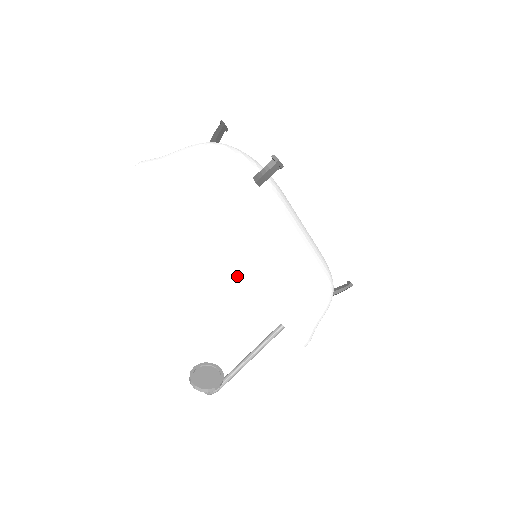
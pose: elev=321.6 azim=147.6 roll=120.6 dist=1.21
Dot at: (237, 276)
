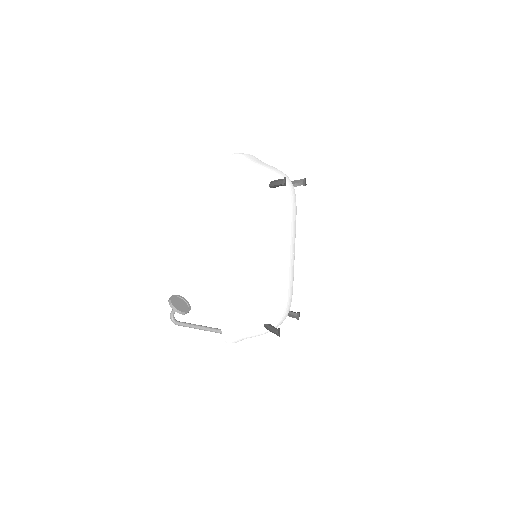
Dot at: (223, 216)
